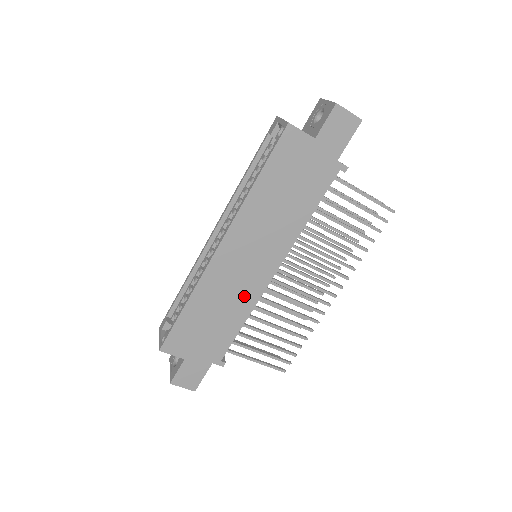
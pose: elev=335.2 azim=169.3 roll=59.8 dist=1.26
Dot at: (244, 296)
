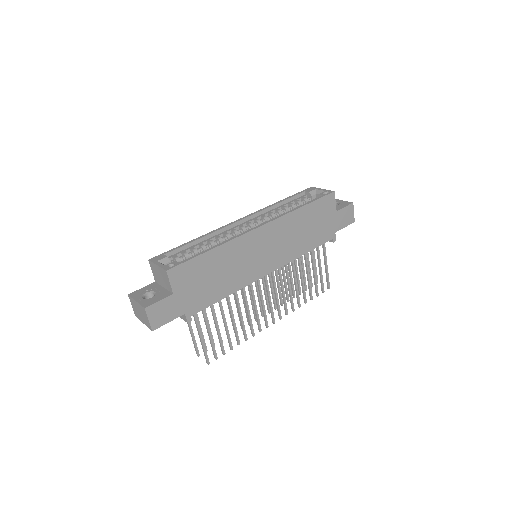
Dot at: (244, 275)
